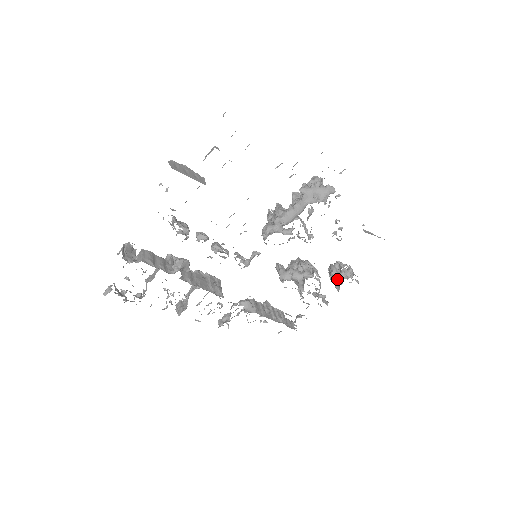
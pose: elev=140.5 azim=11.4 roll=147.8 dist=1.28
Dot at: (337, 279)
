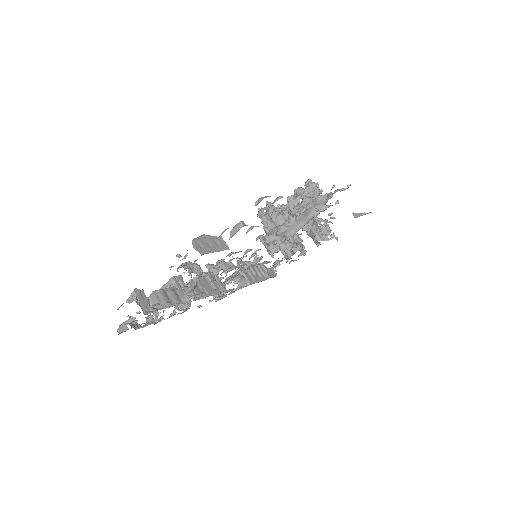
Dot at: occluded
